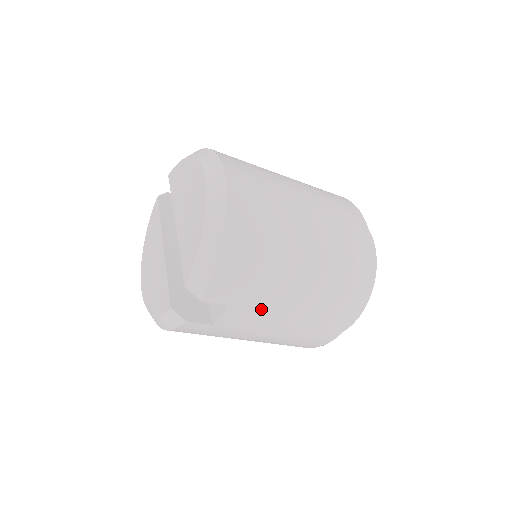
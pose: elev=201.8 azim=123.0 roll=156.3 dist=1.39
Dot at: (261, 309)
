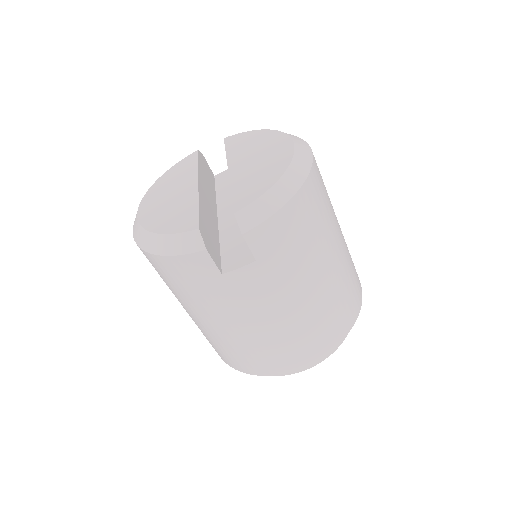
Dot at: (273, 287)
